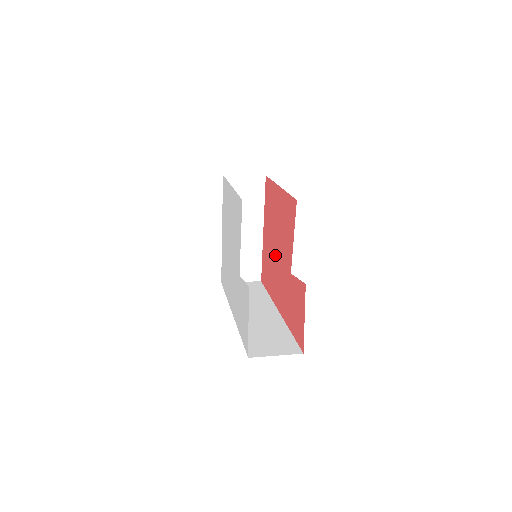
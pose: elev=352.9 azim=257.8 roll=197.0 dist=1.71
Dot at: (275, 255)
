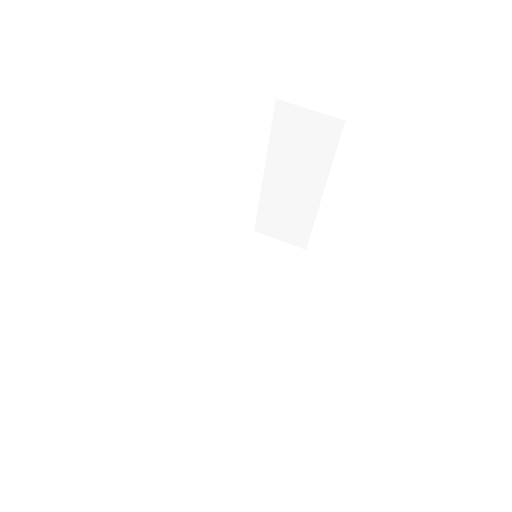
Dot at: occluded
